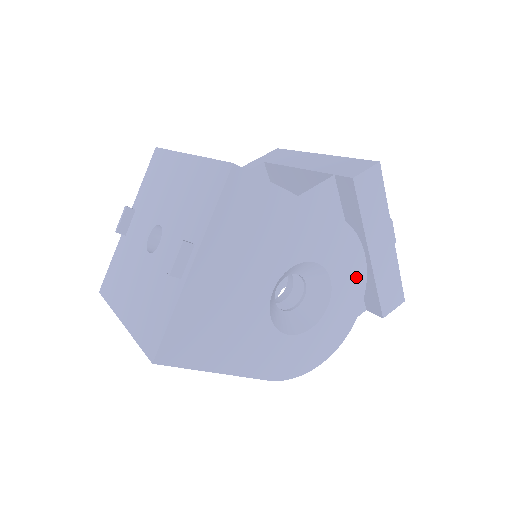
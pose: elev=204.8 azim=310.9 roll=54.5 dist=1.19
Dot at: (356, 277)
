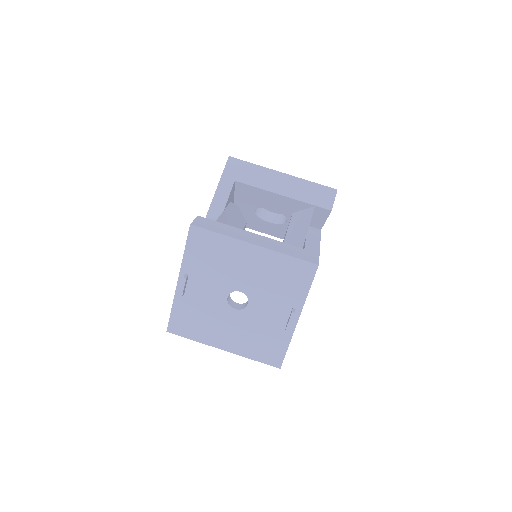
Dot at: occluded
